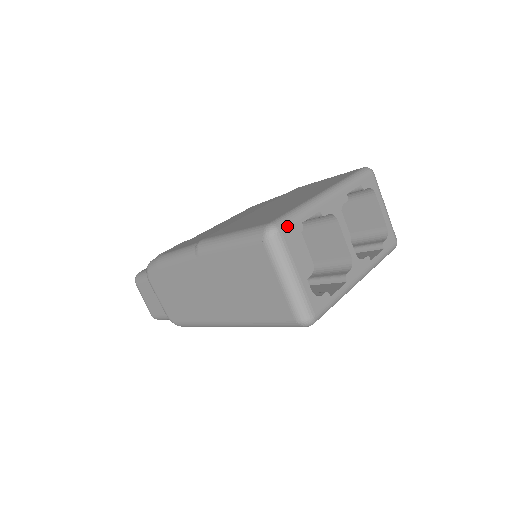
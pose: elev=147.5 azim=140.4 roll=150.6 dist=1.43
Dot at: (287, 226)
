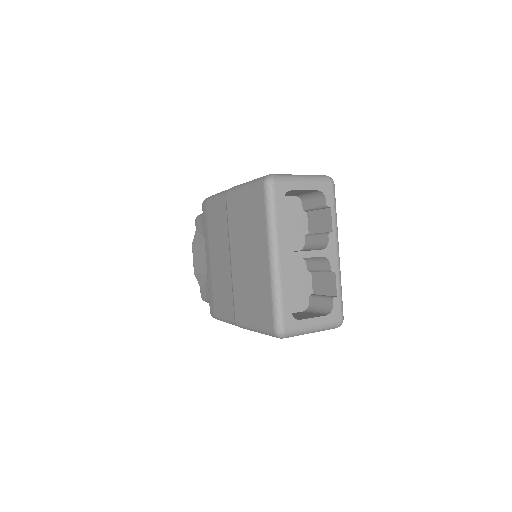
Dot at: (283, 321)
